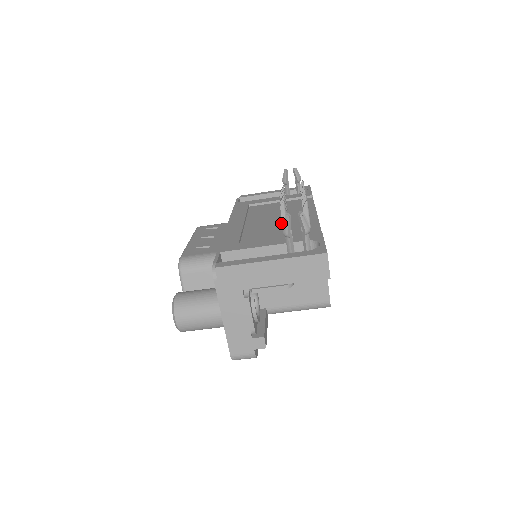
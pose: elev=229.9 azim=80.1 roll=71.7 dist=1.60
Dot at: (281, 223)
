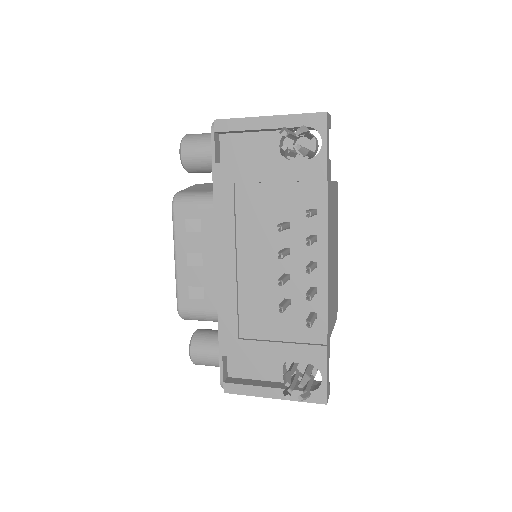
Dot at: occluded
